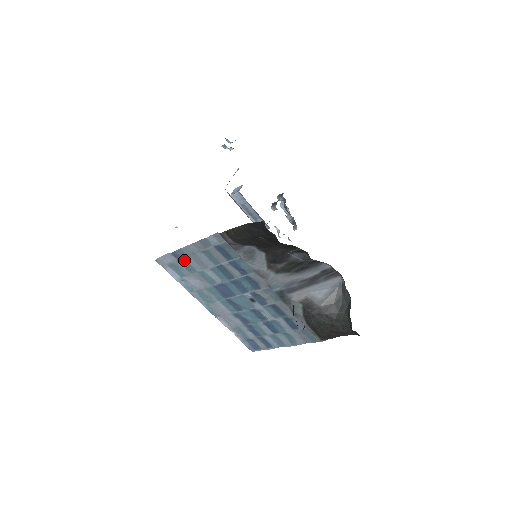
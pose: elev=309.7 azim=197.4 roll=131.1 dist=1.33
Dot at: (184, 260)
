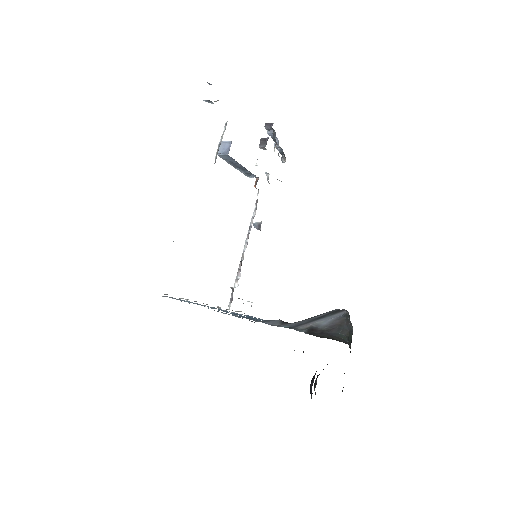
Dot at: occluded
